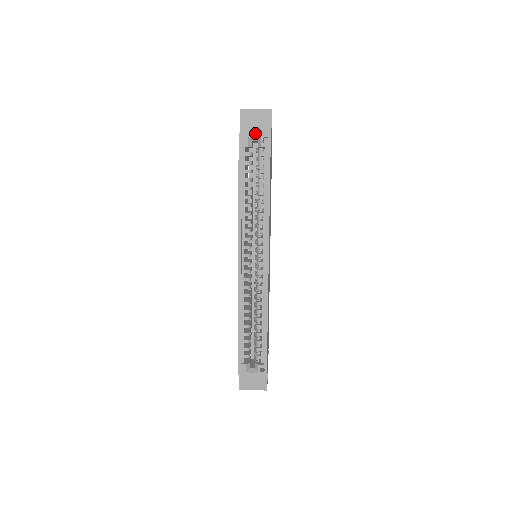
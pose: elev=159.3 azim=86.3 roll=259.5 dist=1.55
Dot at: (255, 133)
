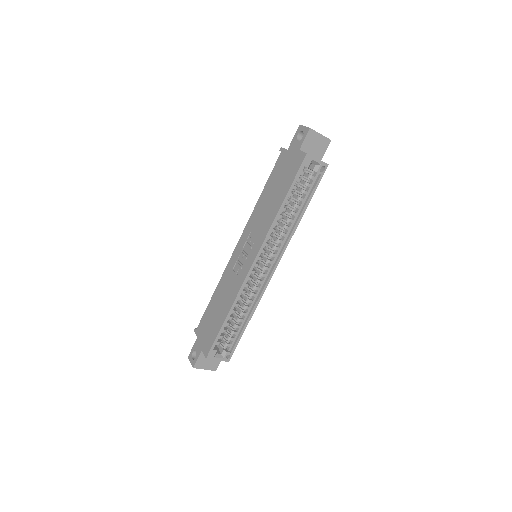
Dot at: (318, 159)
